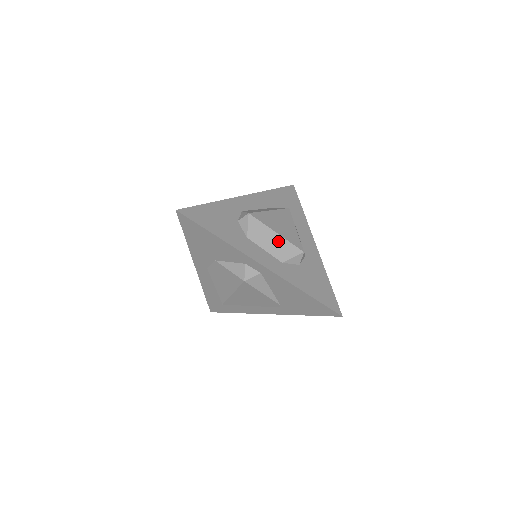
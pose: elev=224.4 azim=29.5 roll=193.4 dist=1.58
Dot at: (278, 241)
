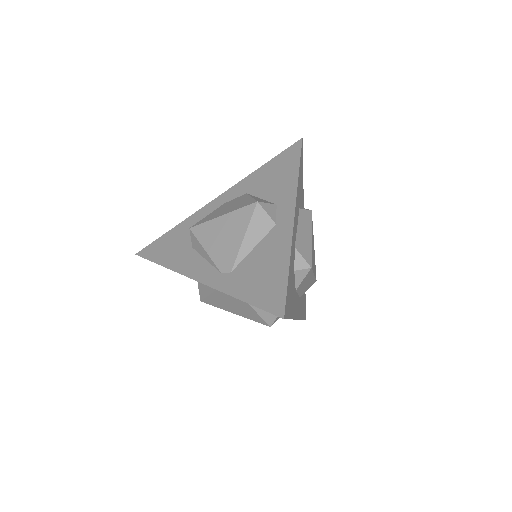
Dot at: (310, 282)
